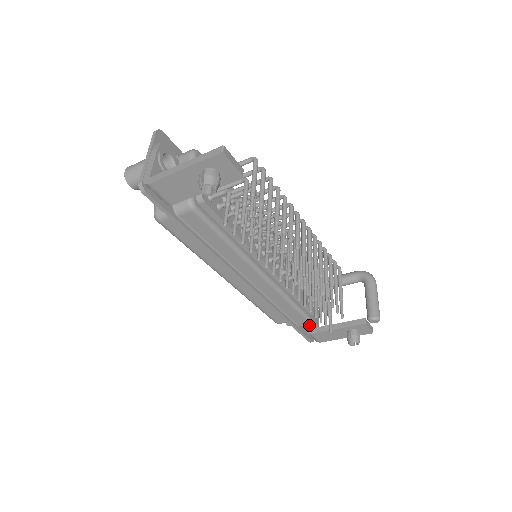
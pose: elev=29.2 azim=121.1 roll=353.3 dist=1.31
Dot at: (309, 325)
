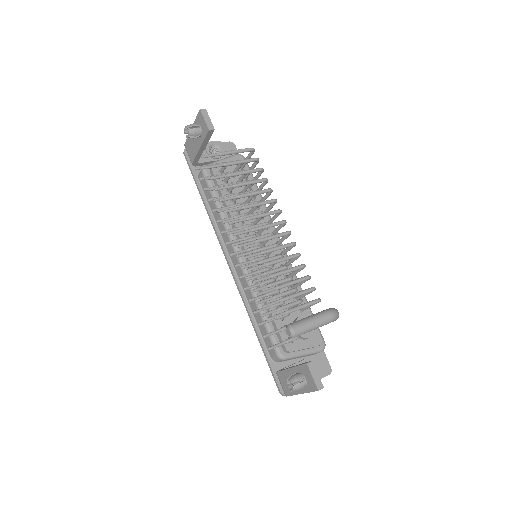
Dot at: (284, 368)
